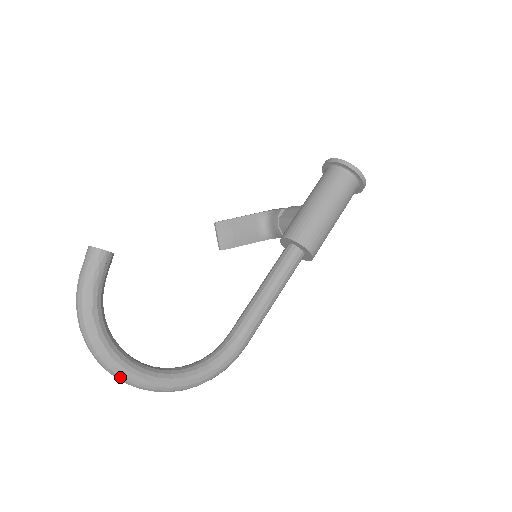
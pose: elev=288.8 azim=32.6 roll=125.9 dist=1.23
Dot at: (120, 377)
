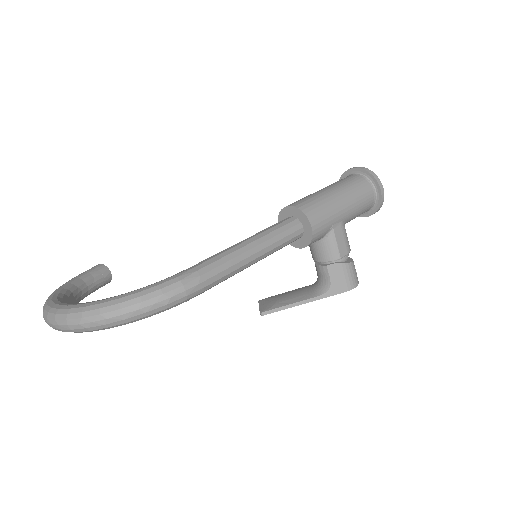
Dot at: (47, 313)
